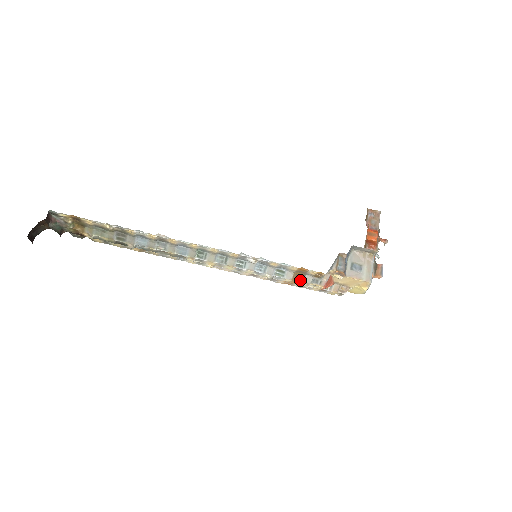
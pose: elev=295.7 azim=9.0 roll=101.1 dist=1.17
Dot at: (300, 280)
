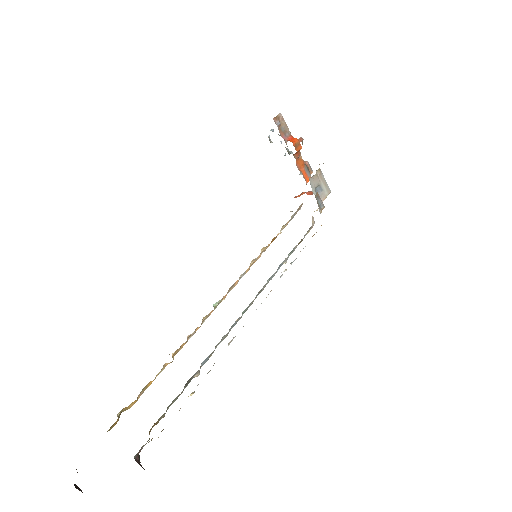
Dot at: occluded
